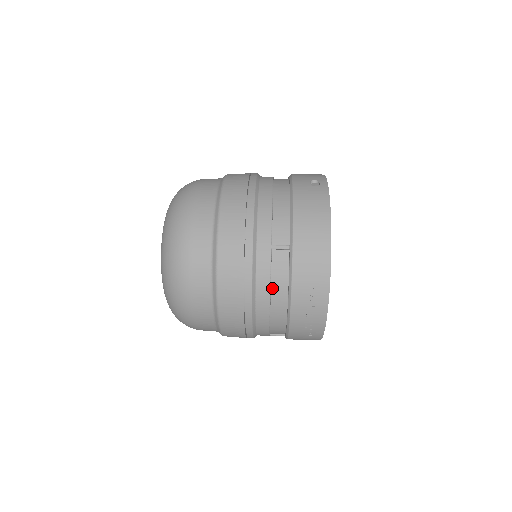
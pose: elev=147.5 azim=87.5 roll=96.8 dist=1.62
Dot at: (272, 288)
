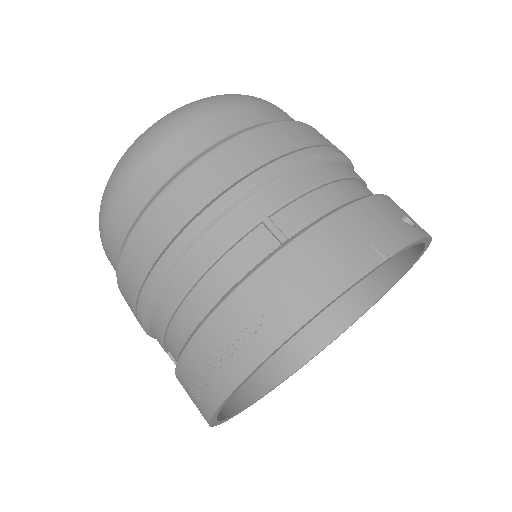
Dot at: (211, 272)
